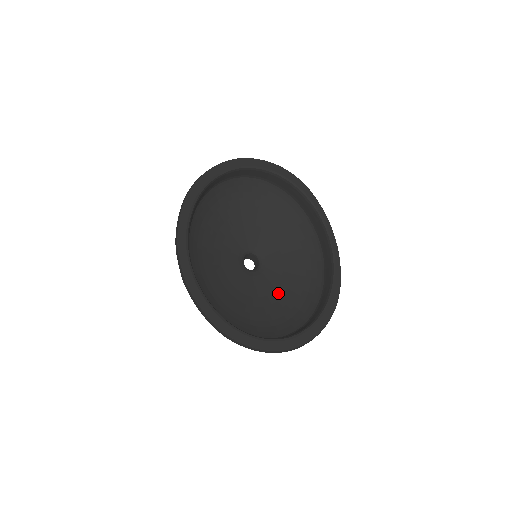
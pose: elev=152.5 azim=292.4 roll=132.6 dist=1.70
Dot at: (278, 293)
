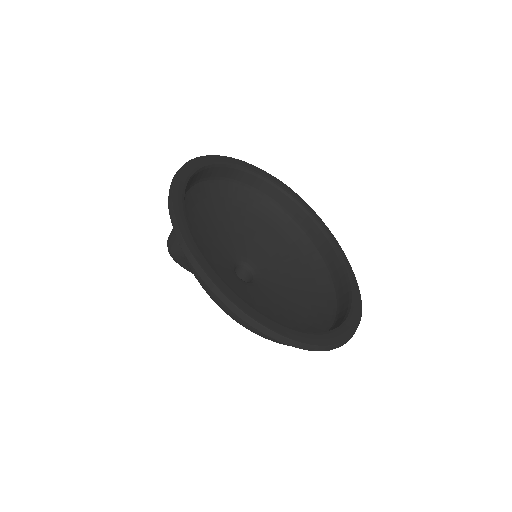
Dot at: (283, 306)
